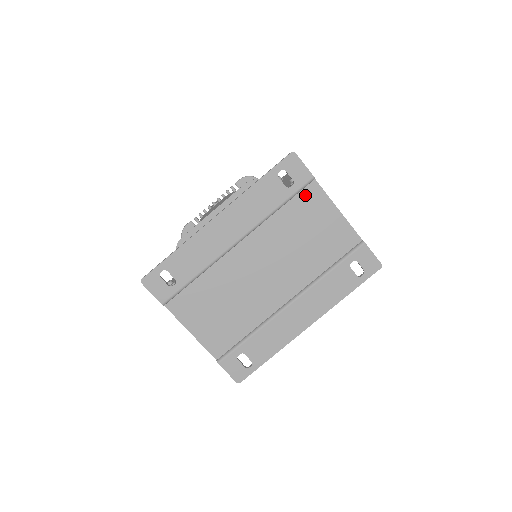
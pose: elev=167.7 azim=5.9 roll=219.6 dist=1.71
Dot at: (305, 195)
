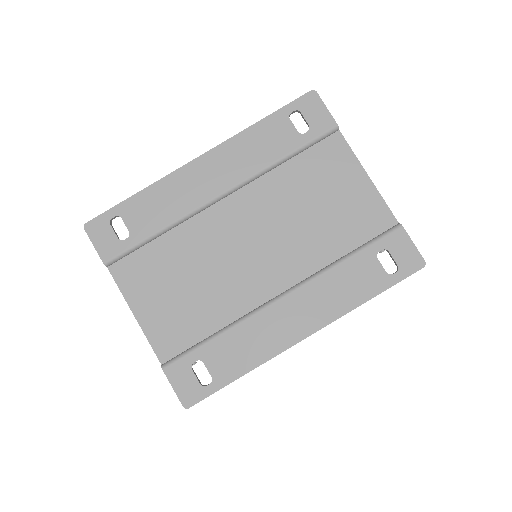
Dot at: (323, 149)
